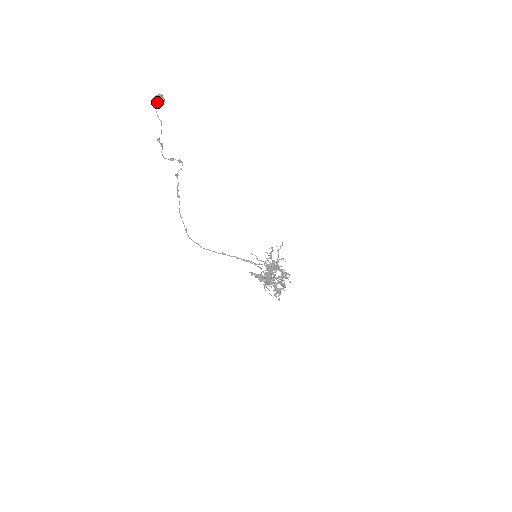
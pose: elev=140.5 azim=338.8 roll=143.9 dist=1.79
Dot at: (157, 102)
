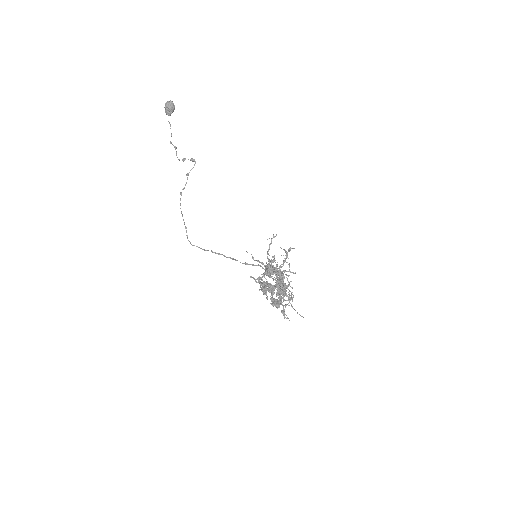
Dot at: (166, 108)
